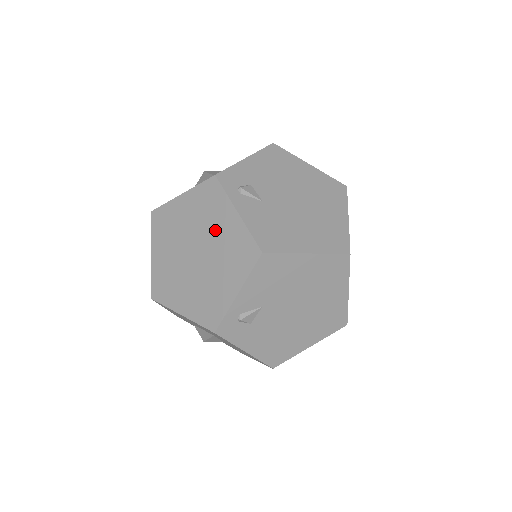
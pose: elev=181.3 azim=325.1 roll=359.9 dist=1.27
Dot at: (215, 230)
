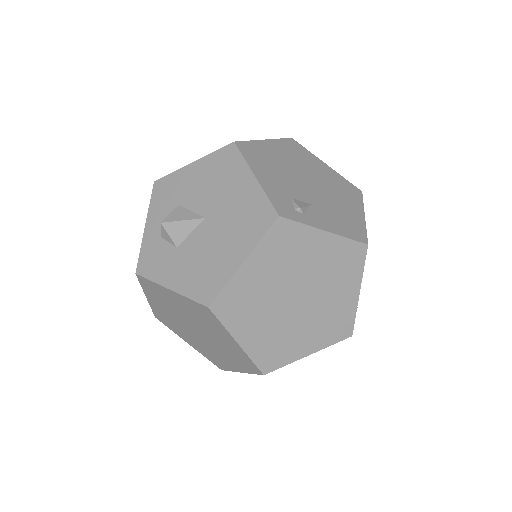
Dot at: (309, 263)
